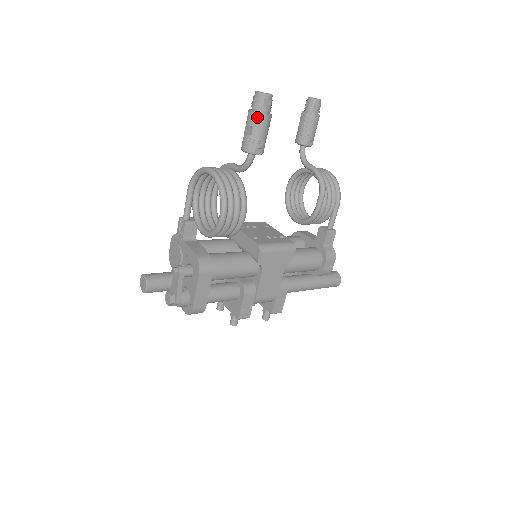
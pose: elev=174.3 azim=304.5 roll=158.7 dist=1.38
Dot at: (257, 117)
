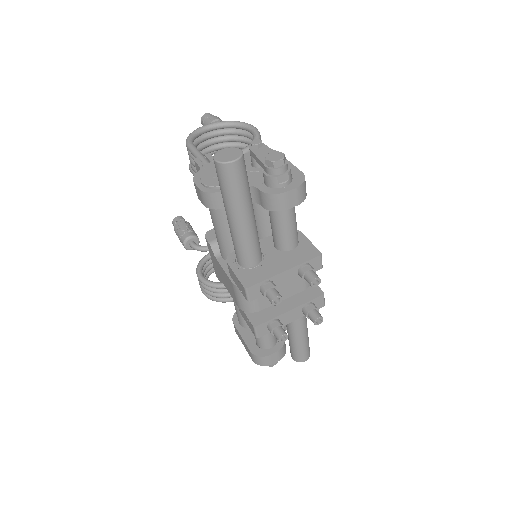
Dot at: (218, 118)
